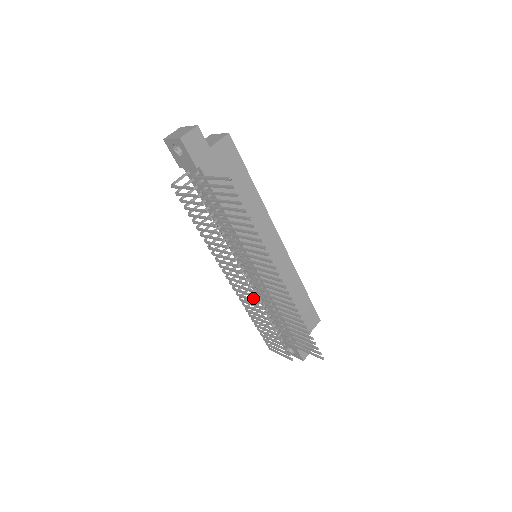
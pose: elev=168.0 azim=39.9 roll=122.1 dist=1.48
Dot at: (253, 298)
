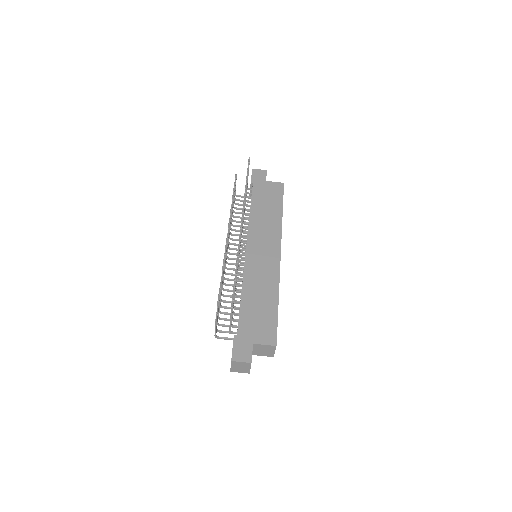
Dot at: (235, 291)
